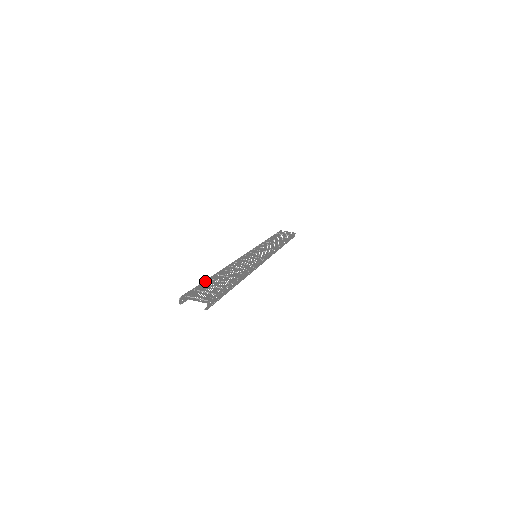
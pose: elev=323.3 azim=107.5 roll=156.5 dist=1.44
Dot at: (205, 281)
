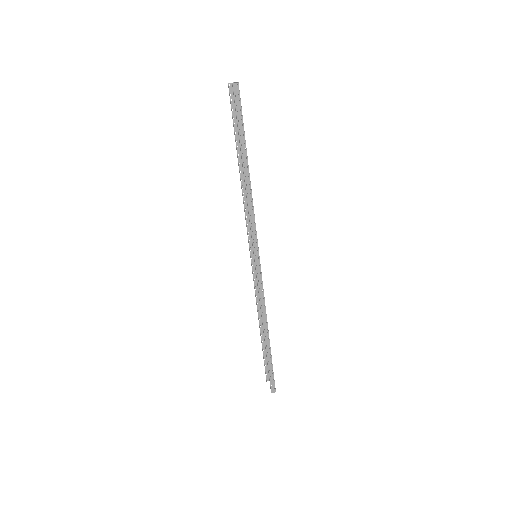
Dot at: occluded
